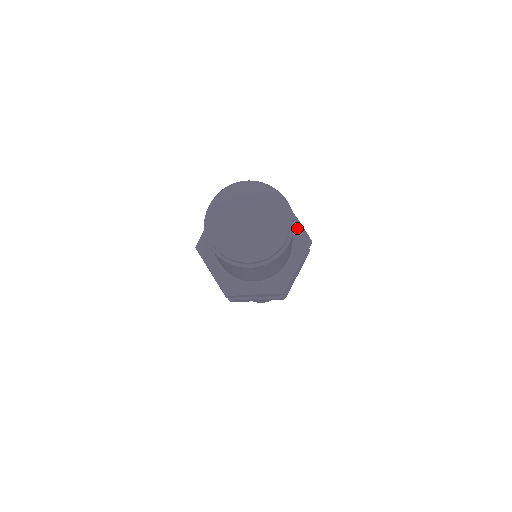
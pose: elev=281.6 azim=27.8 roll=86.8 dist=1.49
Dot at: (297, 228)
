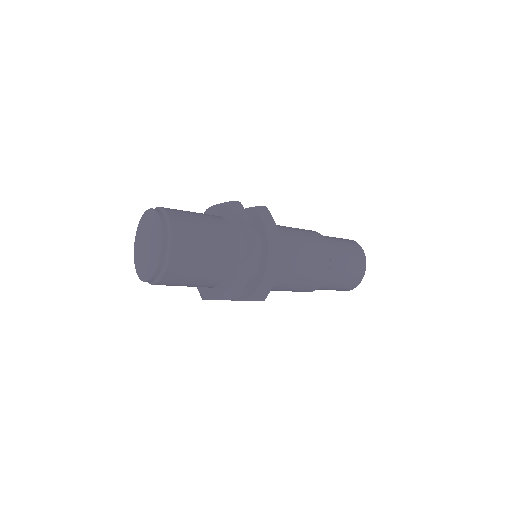
Dot at: (220, 209)
